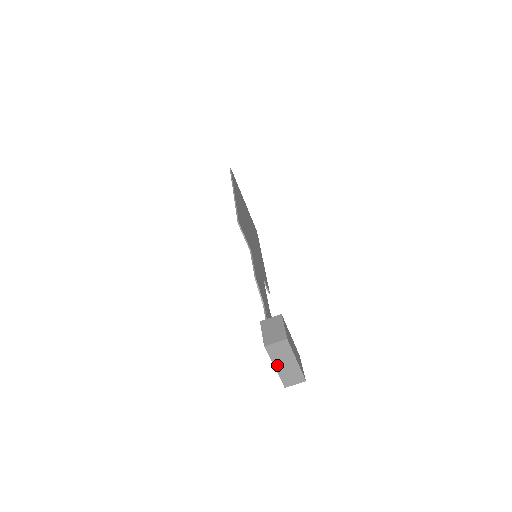
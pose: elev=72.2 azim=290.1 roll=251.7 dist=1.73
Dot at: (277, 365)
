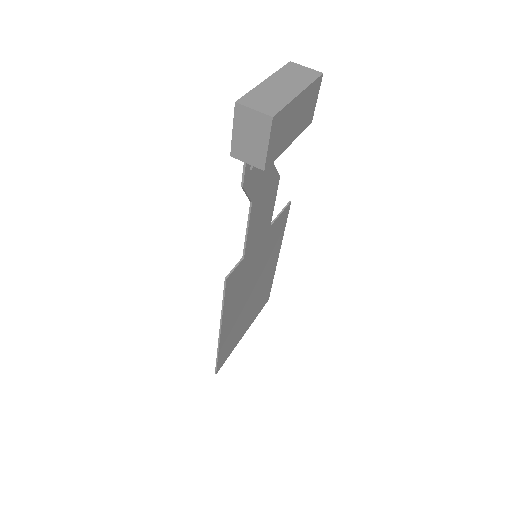
Dot at: (272, 80)
